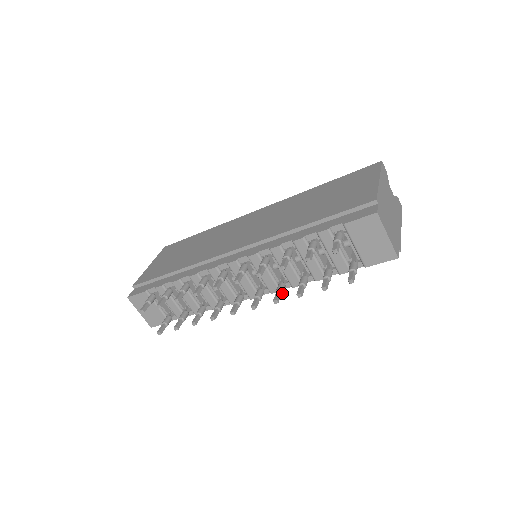
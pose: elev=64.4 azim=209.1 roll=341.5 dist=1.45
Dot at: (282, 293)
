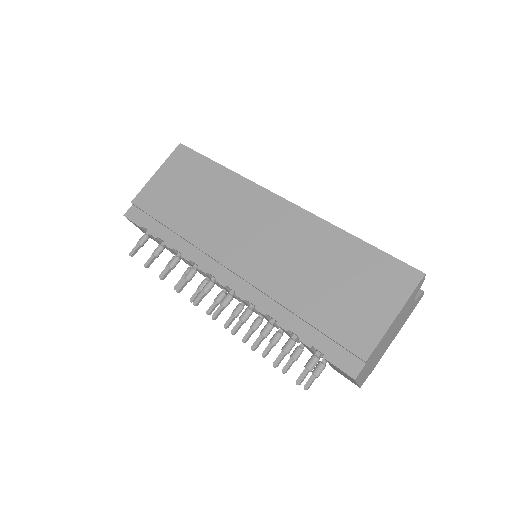
Dot at: occluded
